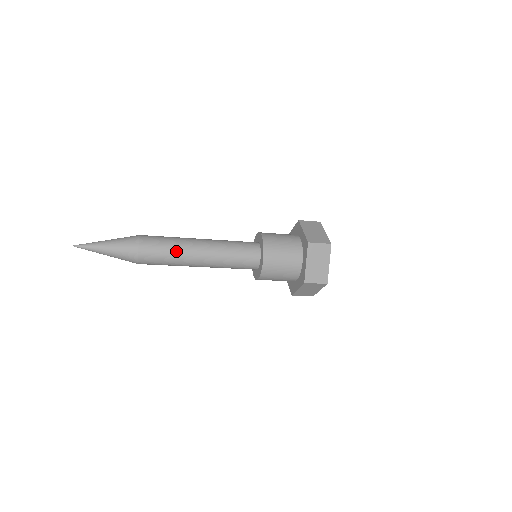
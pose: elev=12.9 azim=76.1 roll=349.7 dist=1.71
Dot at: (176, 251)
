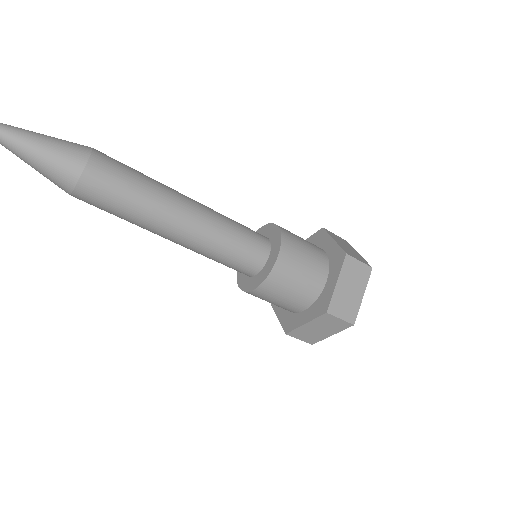
Dot at: (149, 194)
